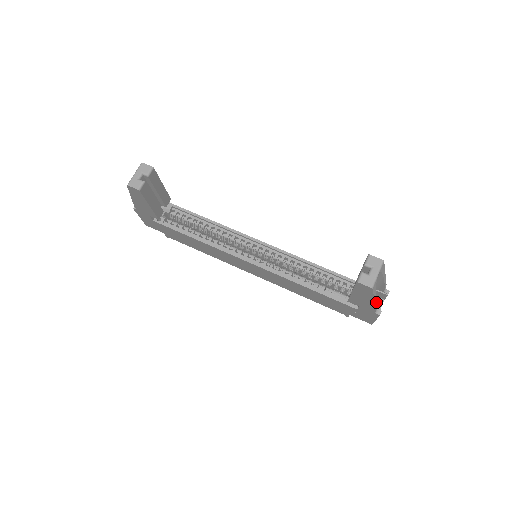
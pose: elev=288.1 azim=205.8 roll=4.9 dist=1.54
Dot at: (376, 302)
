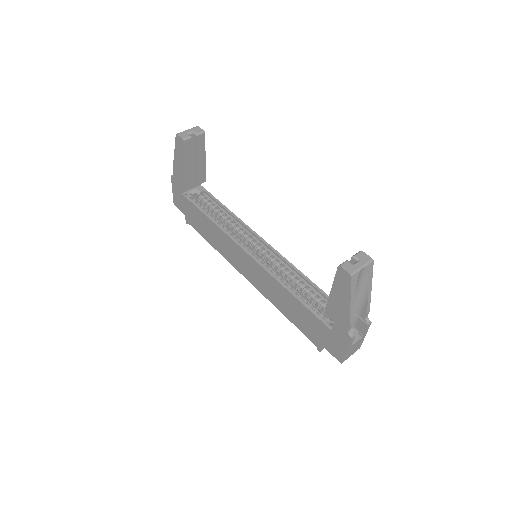
Dot at: (352, 312)
